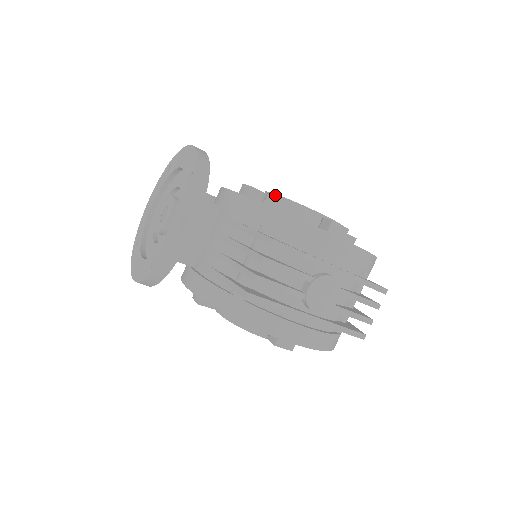
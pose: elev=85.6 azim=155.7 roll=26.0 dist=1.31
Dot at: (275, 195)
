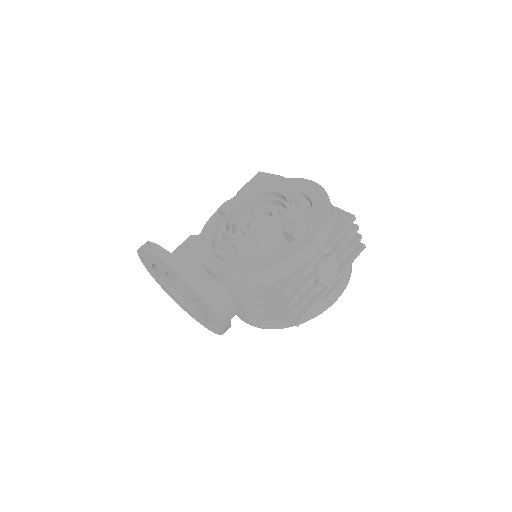
Dot at: (238, 239)
